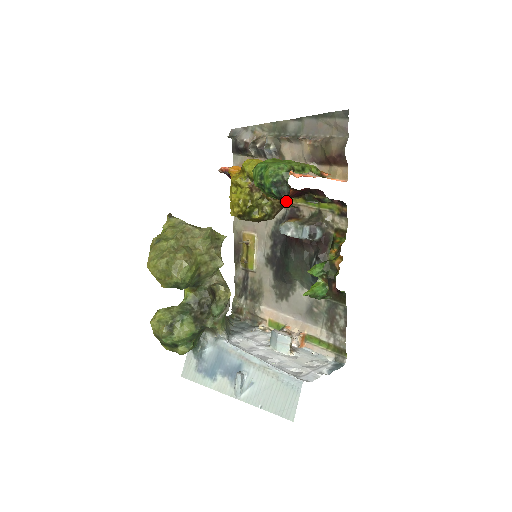
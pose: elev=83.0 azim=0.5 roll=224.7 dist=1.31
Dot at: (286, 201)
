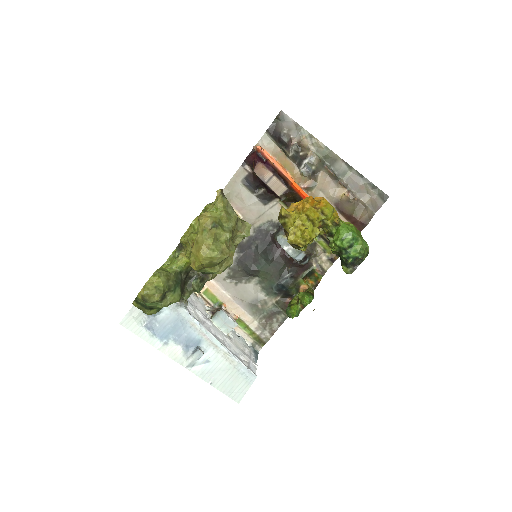
Dot at: (351, 271)
